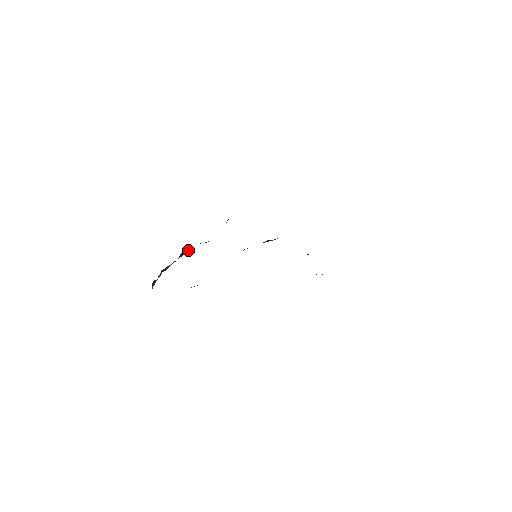
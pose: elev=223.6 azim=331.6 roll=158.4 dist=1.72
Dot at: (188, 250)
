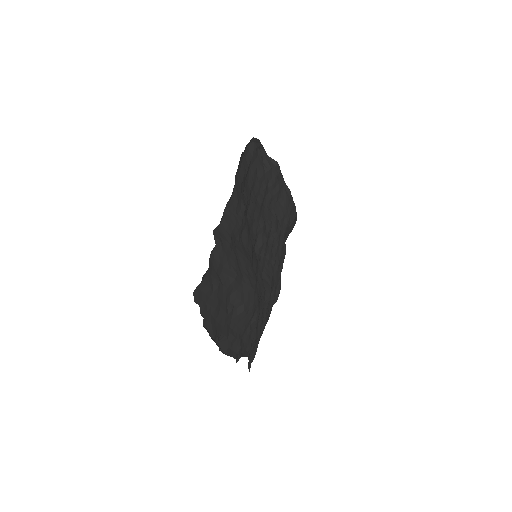
Dot at: occluded
